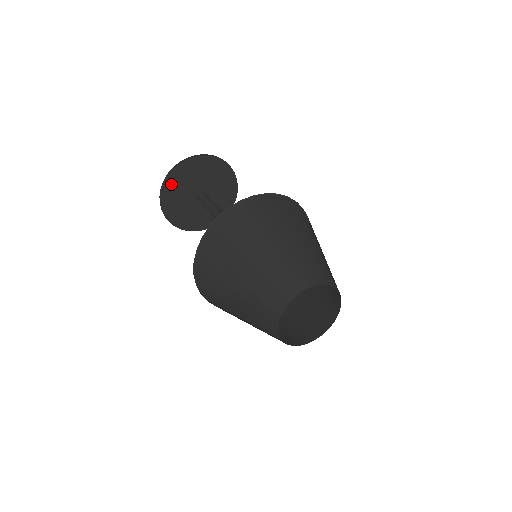
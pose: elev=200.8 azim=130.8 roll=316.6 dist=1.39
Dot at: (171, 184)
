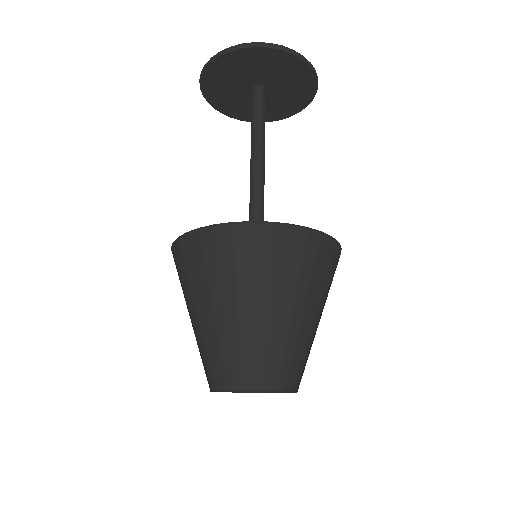
Dot at: (213, 76)
